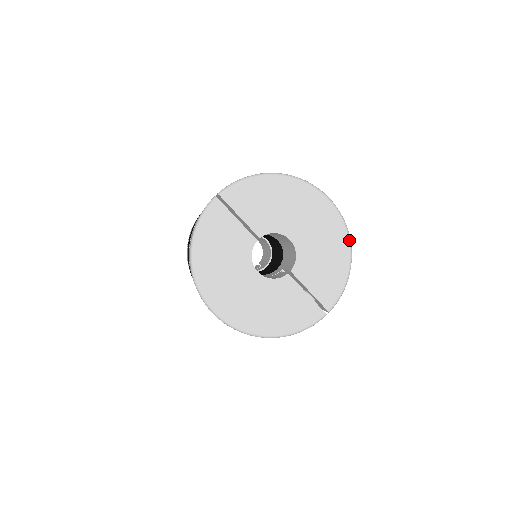
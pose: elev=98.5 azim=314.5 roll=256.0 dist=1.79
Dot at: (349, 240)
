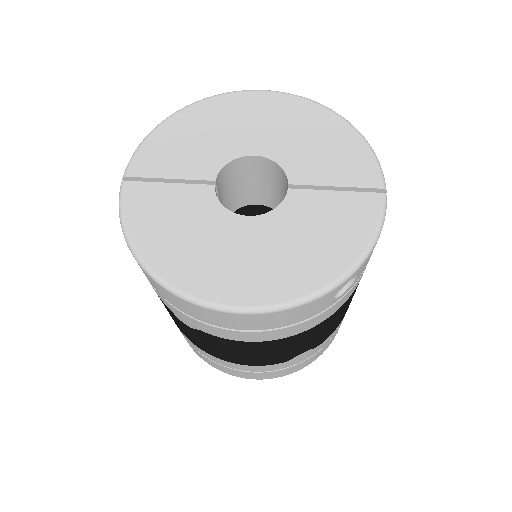
Dot at: (323, 106)
